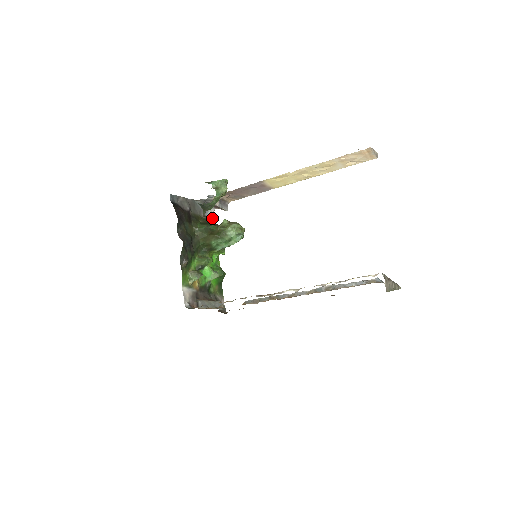
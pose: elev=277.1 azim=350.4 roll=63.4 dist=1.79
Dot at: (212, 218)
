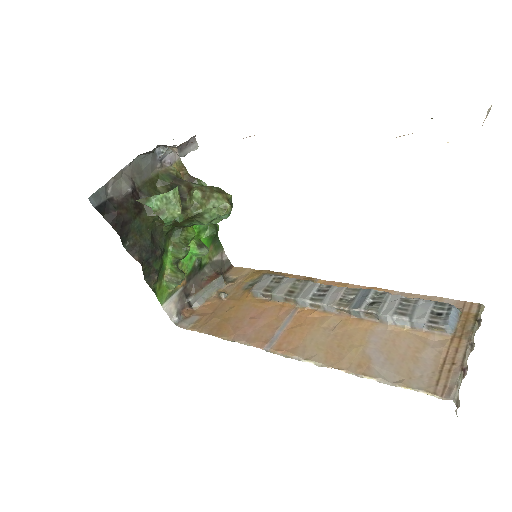
Dot at: occluded
